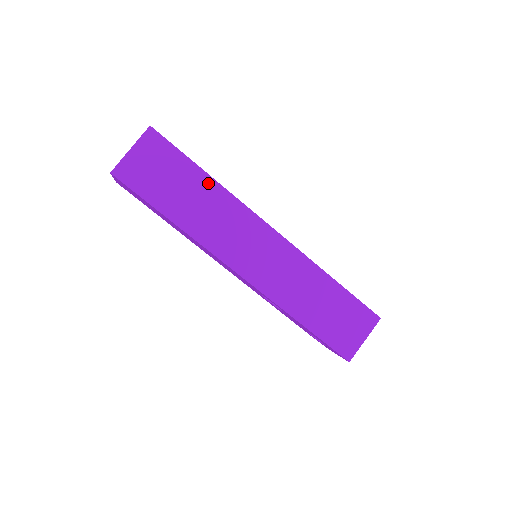
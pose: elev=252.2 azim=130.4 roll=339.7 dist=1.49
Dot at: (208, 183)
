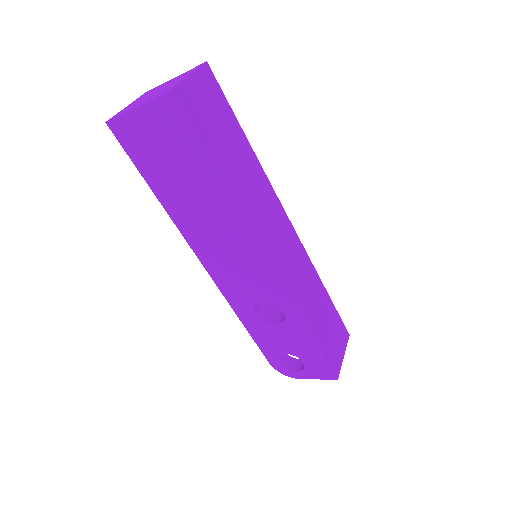
Dot at: (249, 152)
